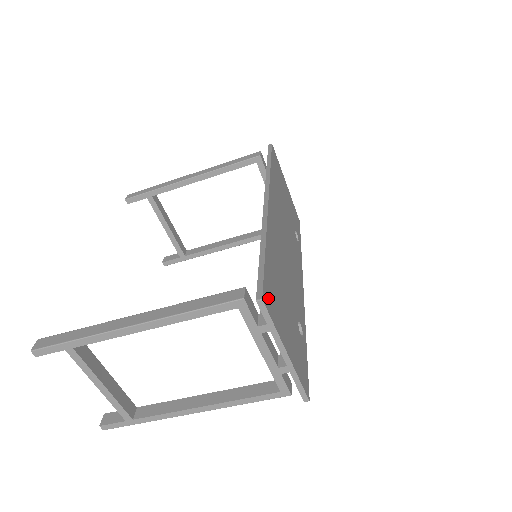
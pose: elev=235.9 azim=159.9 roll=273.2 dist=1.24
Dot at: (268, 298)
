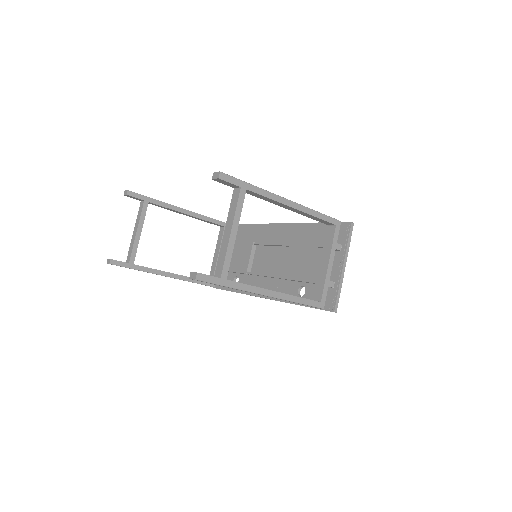
Dot at: occluded
